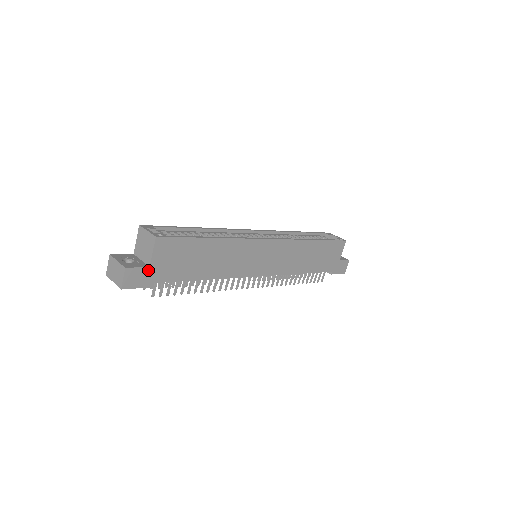
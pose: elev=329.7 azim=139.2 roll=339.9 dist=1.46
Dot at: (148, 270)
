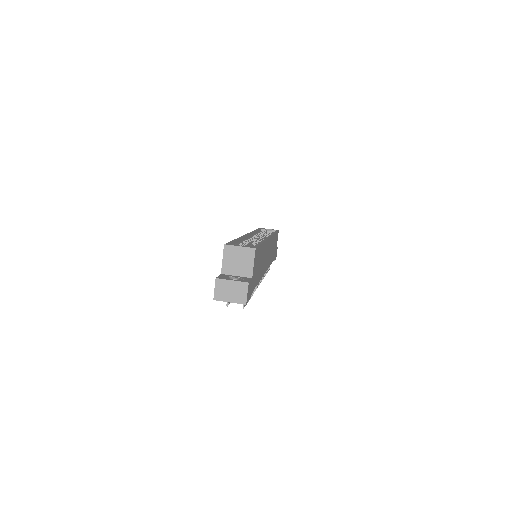
Dot at: (251, 282)
